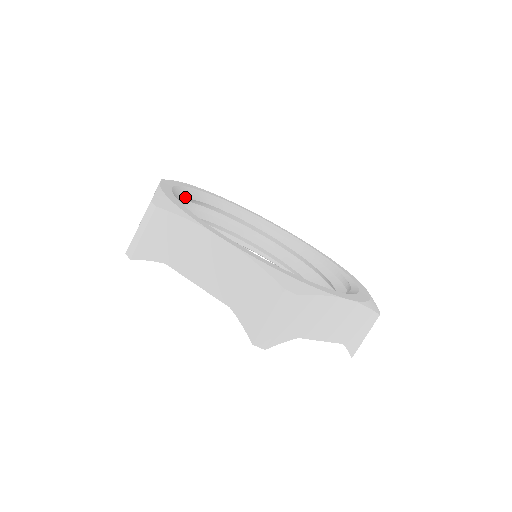
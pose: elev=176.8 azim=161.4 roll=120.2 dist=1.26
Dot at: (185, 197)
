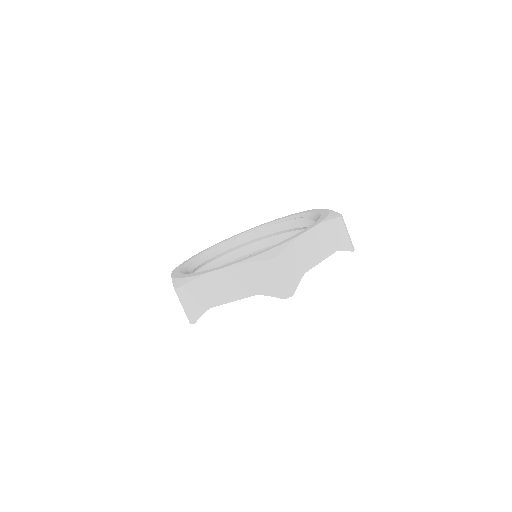
Dot at: occluded
